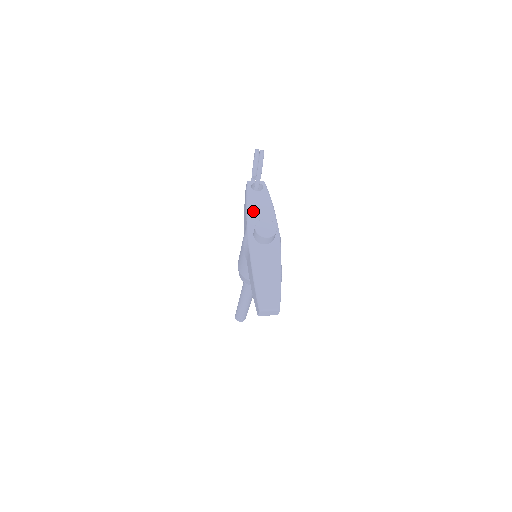
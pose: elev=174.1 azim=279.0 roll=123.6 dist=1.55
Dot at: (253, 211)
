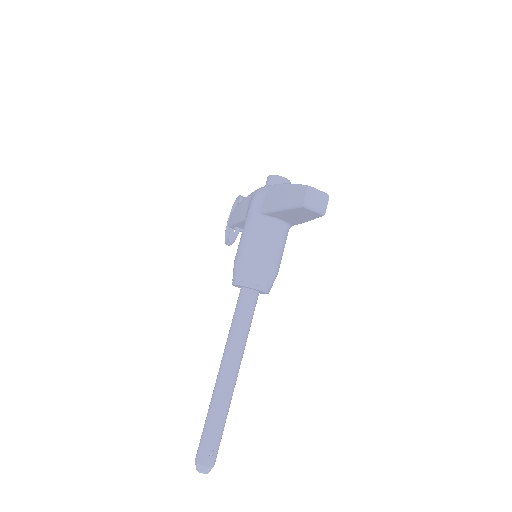
Dot at: occluded
